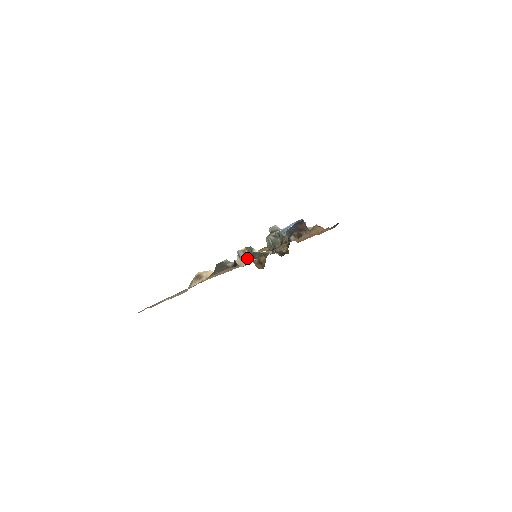
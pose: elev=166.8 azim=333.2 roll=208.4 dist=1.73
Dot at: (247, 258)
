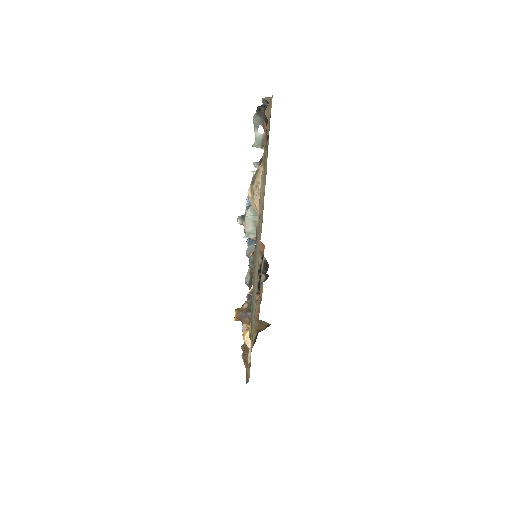
Dot at: (263, 133)
